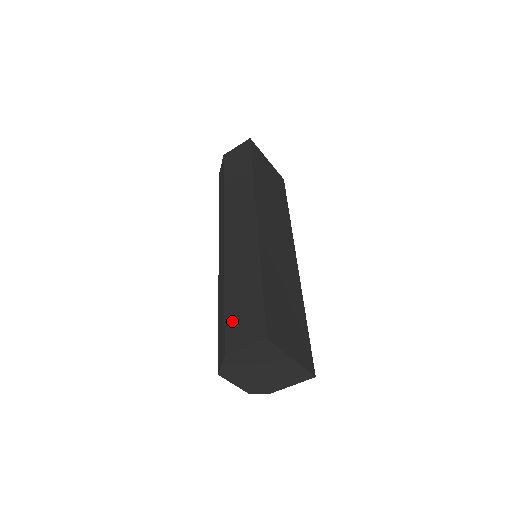
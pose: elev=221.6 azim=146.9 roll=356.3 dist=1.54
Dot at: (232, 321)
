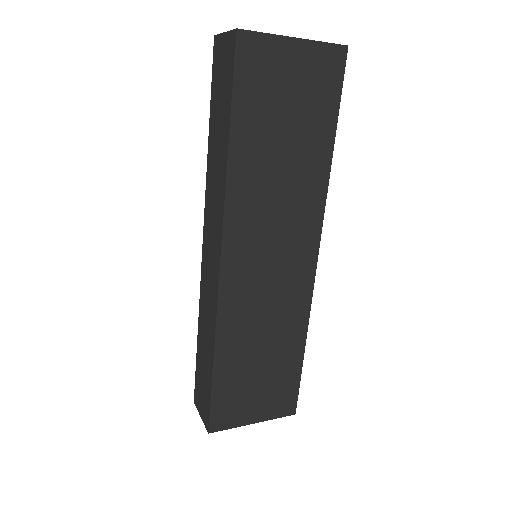
Dot at: (198, 377)
